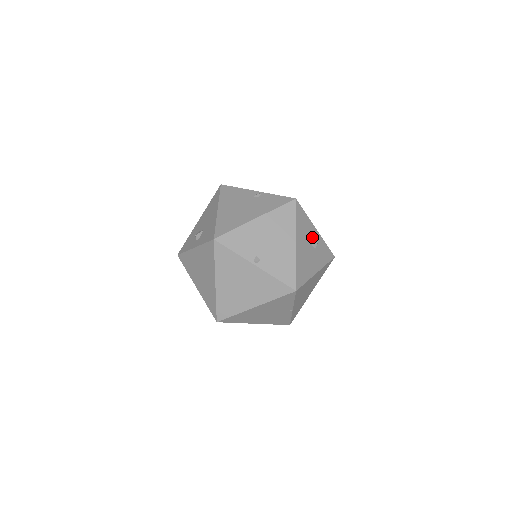
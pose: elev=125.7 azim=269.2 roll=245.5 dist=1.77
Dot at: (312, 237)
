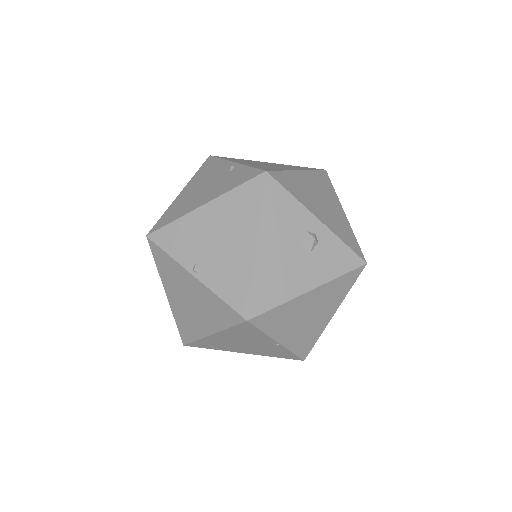
Dot at: (304, 232)
